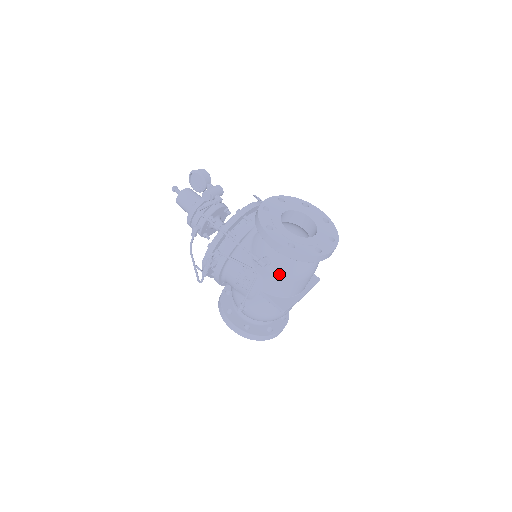
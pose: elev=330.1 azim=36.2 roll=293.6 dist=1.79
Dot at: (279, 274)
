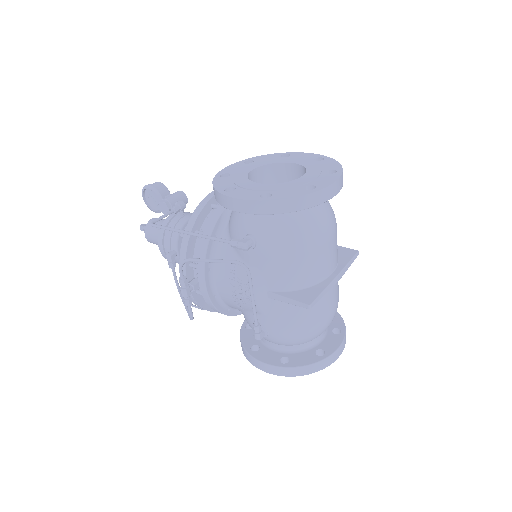
Dot at: (275, 251)
